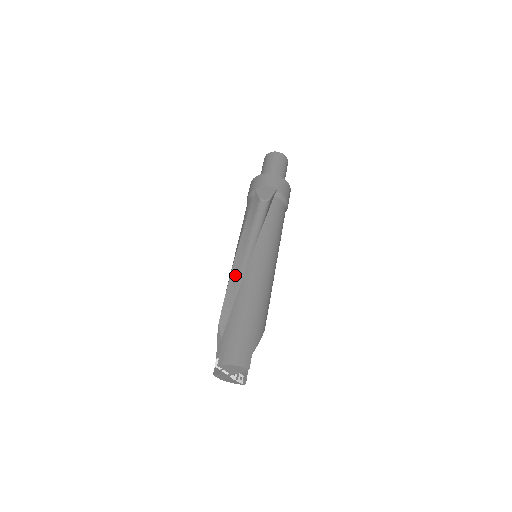
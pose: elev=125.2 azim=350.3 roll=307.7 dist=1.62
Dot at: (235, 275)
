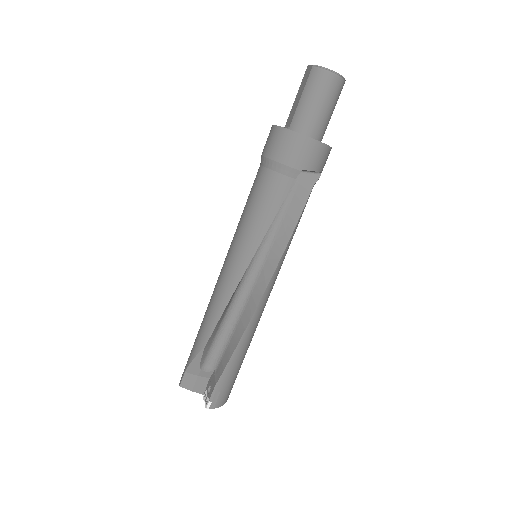
Dot at: (234, 292)
